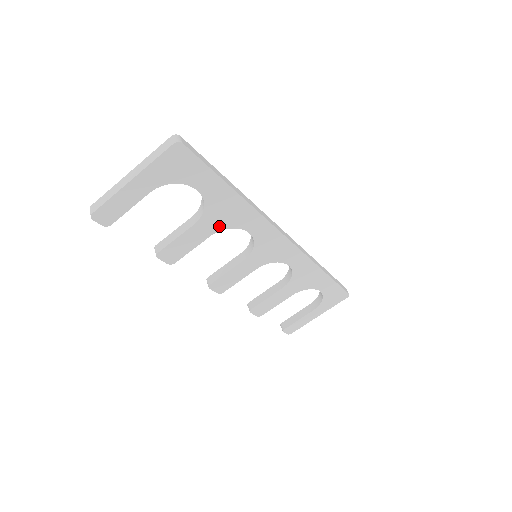
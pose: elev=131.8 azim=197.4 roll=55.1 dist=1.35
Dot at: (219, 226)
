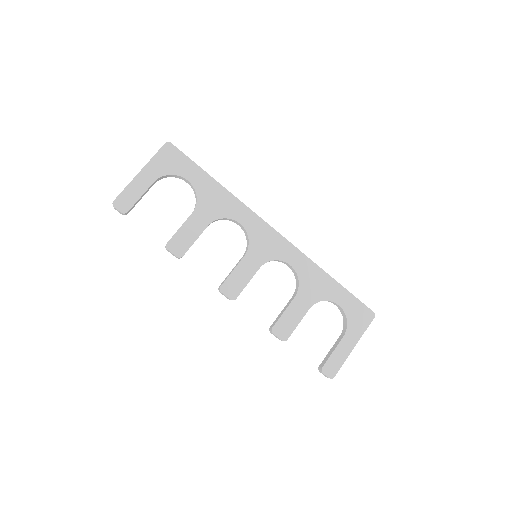
Dot at: (213, 216)
